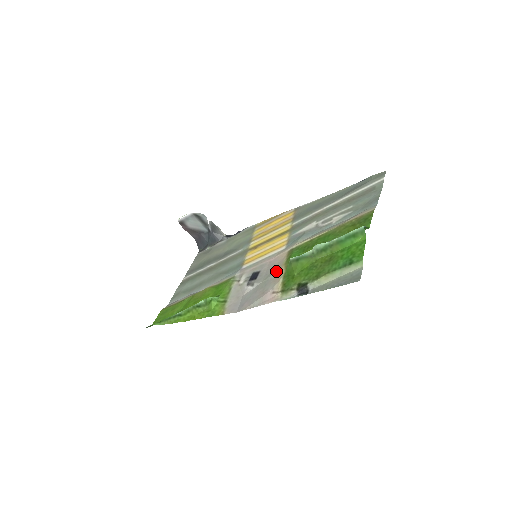
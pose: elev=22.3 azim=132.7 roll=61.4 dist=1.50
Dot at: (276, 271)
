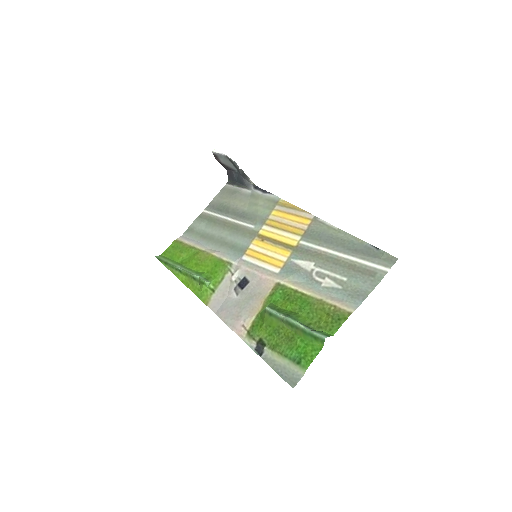
Dot at: (256, 301)
